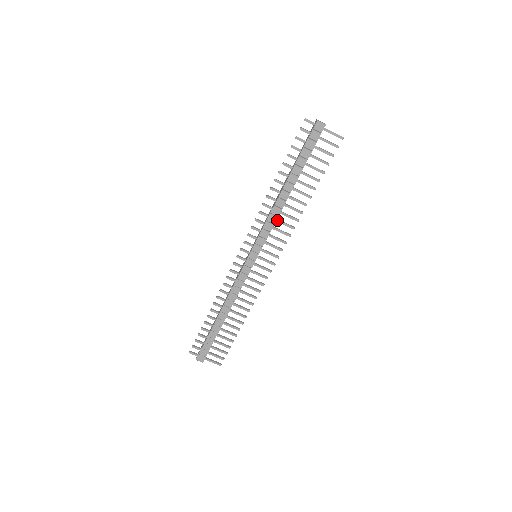
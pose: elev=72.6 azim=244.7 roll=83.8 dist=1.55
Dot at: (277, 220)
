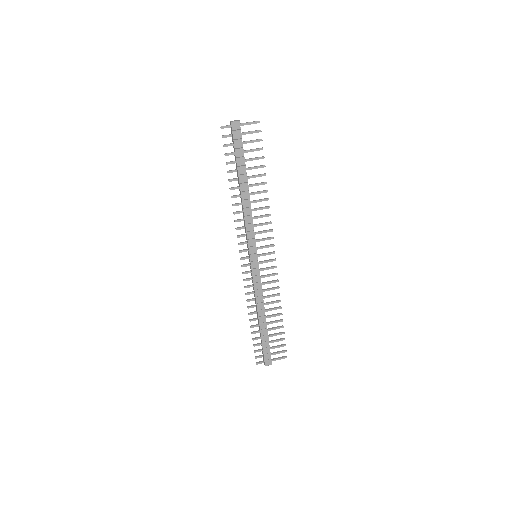
Dot at: (253, 218)
